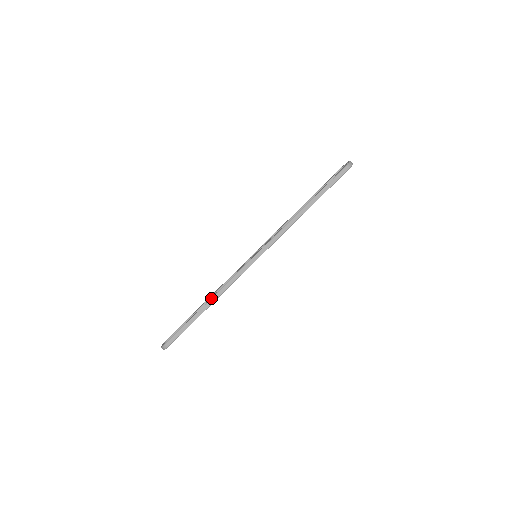
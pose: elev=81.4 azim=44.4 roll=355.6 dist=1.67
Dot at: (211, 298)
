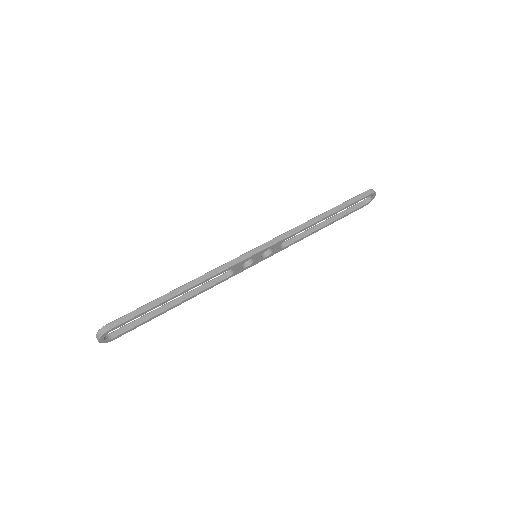
Dot at: (188, 282)
